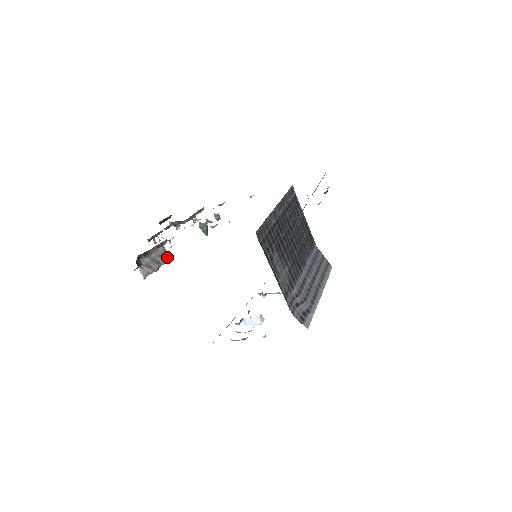
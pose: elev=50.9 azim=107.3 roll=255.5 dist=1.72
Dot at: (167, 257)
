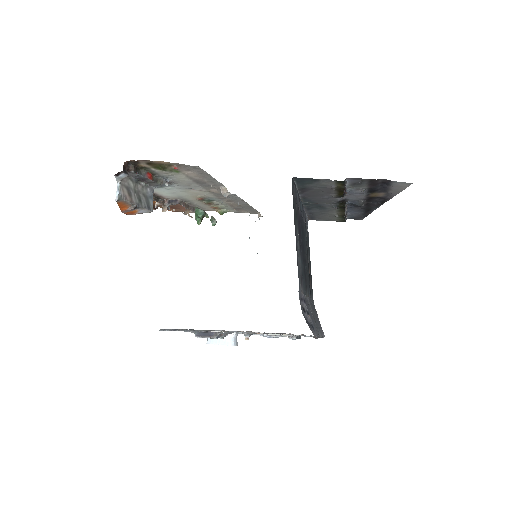
Dot at: (151, 205)
